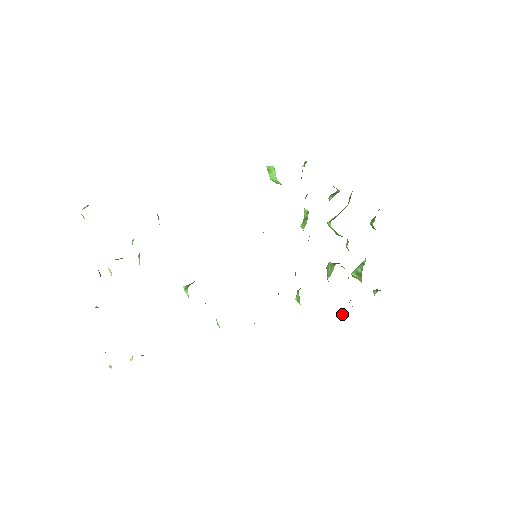
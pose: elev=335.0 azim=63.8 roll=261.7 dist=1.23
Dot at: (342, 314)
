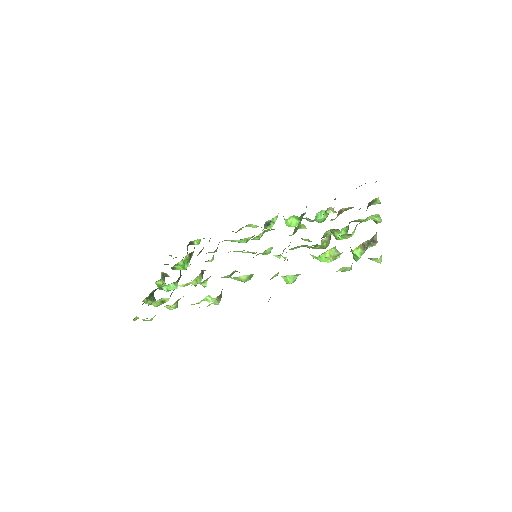
Dot at: occluded
